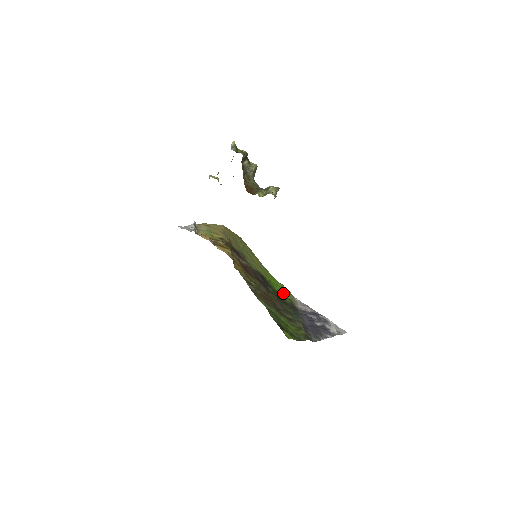
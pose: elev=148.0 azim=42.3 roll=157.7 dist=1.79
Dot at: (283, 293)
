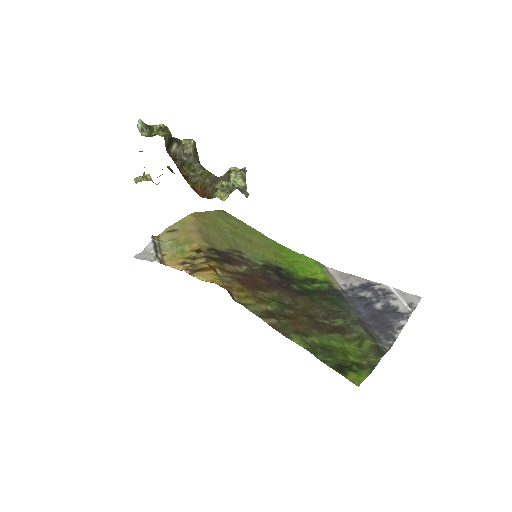
Dot at: (312, 273)
